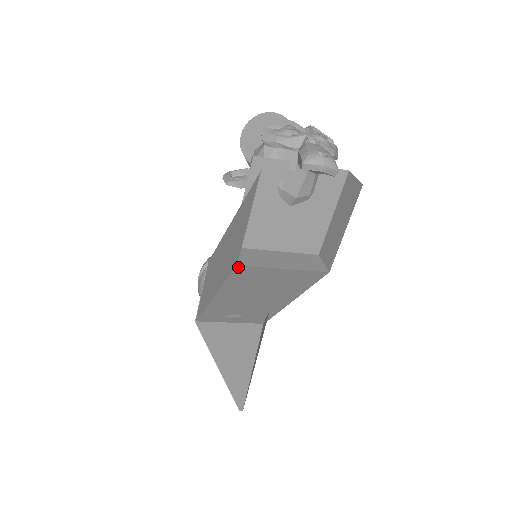
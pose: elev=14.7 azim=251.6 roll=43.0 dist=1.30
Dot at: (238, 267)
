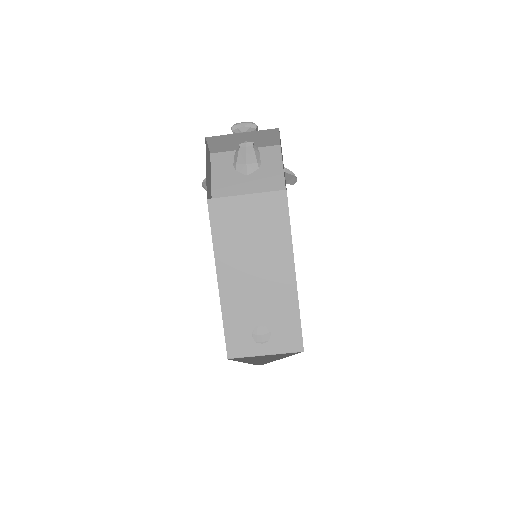
Dot at: (209, 203)
